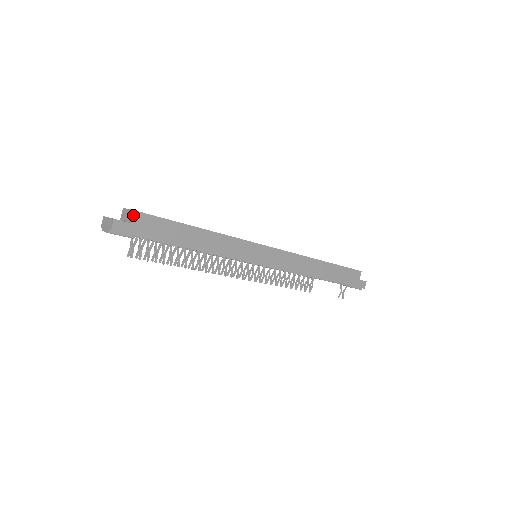
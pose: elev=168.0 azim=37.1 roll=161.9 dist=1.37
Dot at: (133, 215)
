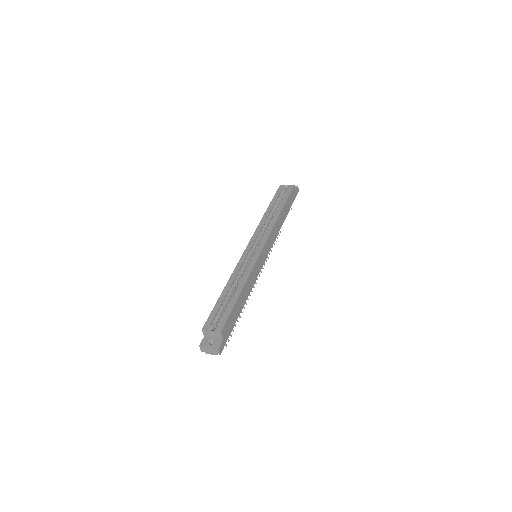
Dot at: (221, 335)
